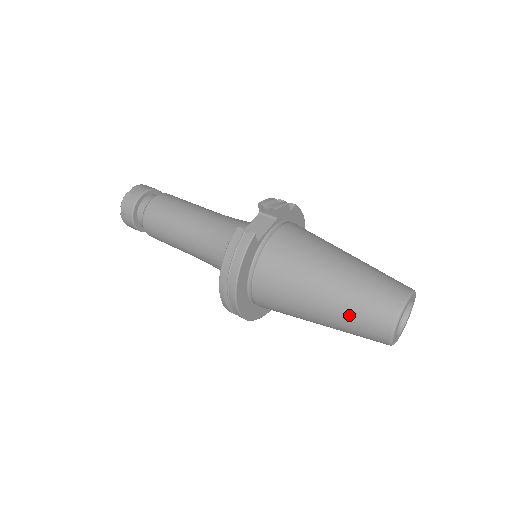
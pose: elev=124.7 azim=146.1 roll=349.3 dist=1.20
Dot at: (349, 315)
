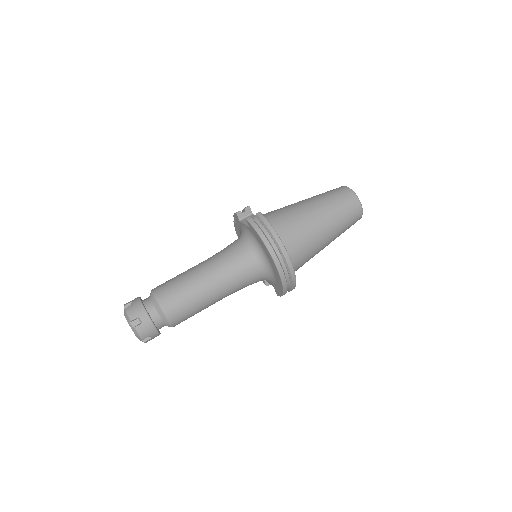
Dot at: (338, 210)
